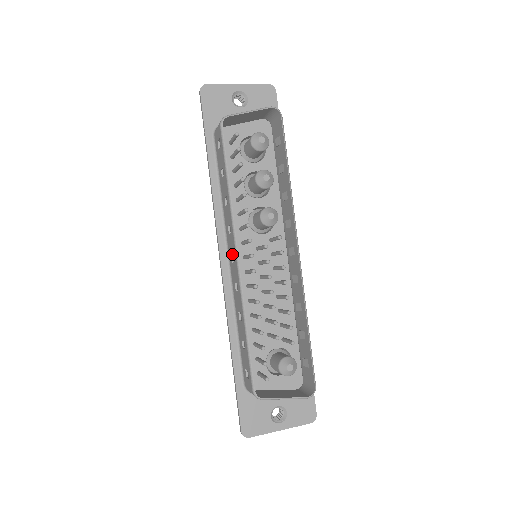
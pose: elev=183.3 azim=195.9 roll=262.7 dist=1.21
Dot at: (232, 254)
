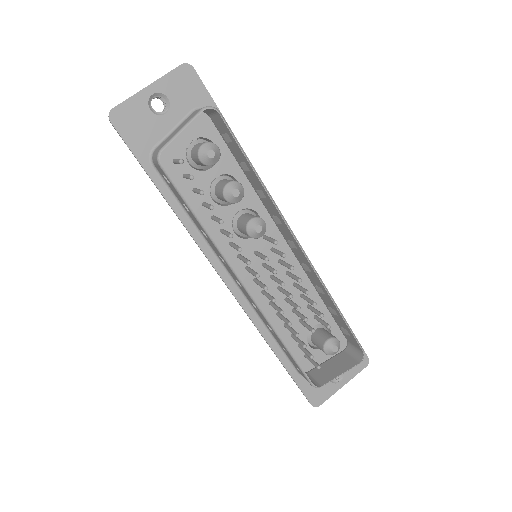
Dot at: occluded
